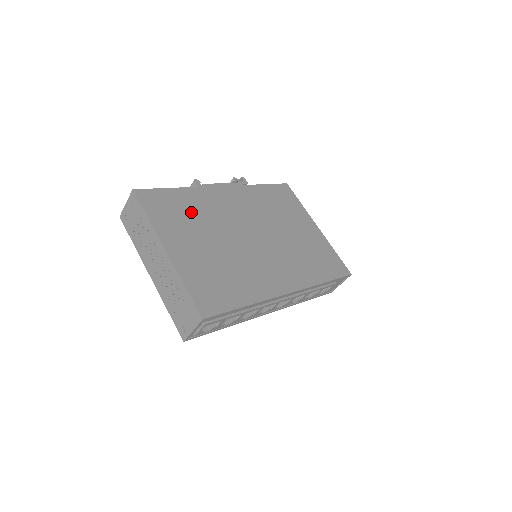
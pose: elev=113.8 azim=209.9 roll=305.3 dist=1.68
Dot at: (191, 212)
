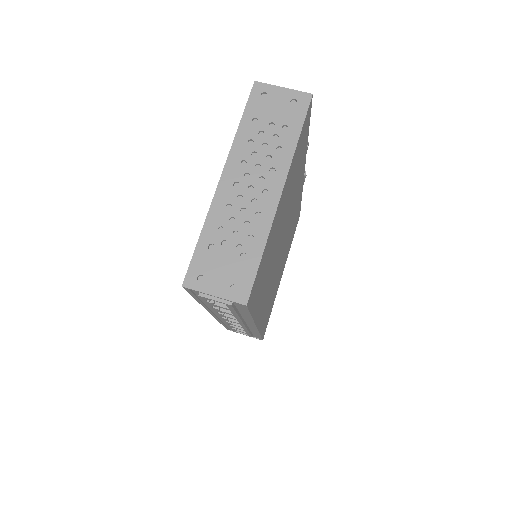
Dot at: (297, 173)
